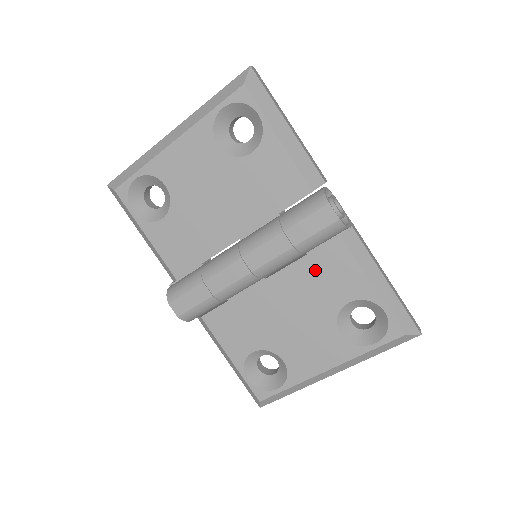
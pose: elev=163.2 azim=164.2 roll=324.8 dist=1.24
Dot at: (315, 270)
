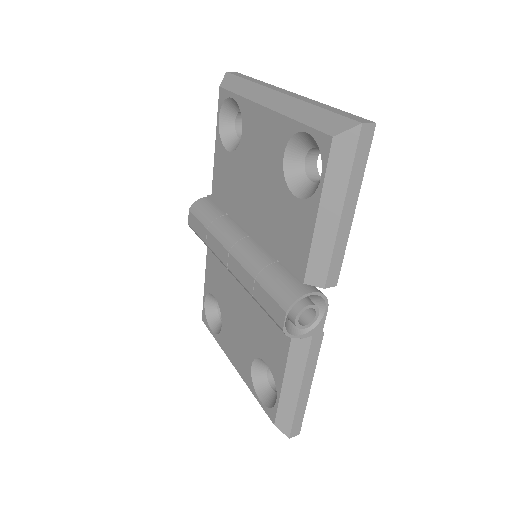
Dot at: (267, 320)
